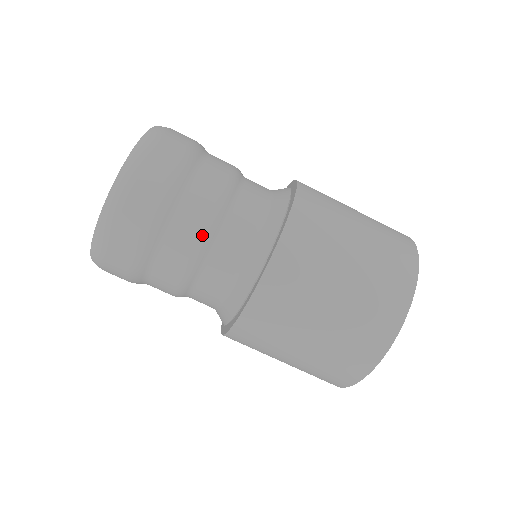
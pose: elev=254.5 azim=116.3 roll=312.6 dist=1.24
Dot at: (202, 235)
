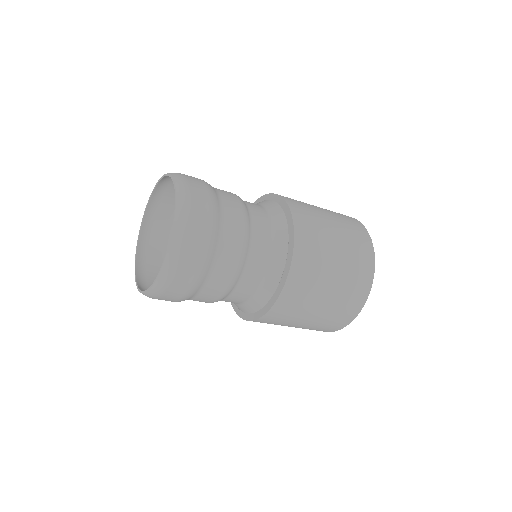
Dot at: (217, 300)
